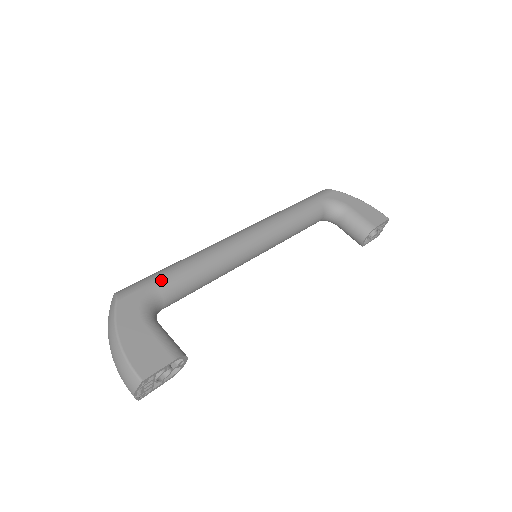
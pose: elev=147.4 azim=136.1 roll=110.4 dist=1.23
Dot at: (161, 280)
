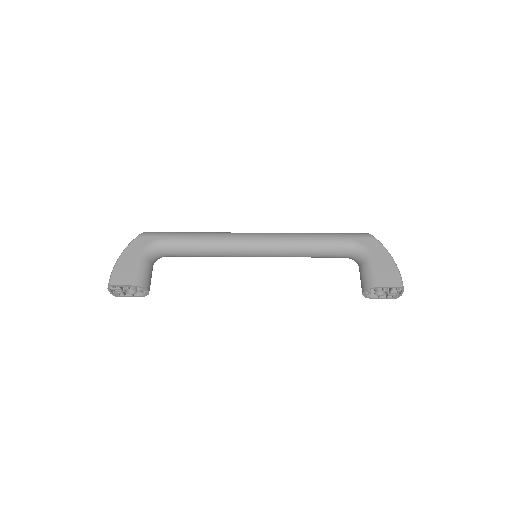
Dot at: (171, 238)
